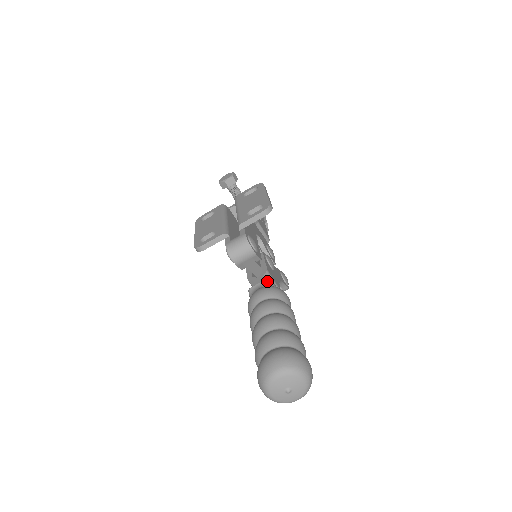
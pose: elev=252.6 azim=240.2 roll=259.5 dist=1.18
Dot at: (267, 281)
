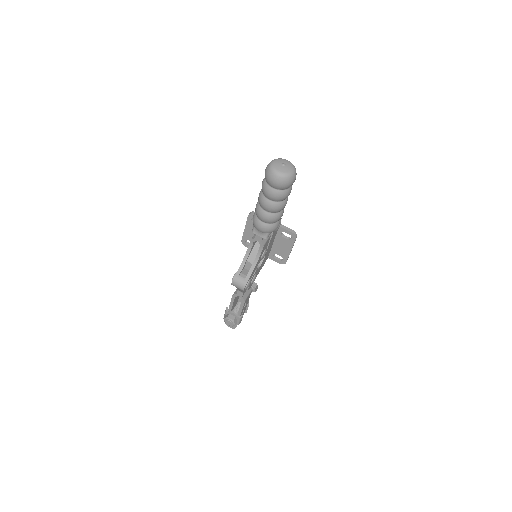
Dot at: occluded
